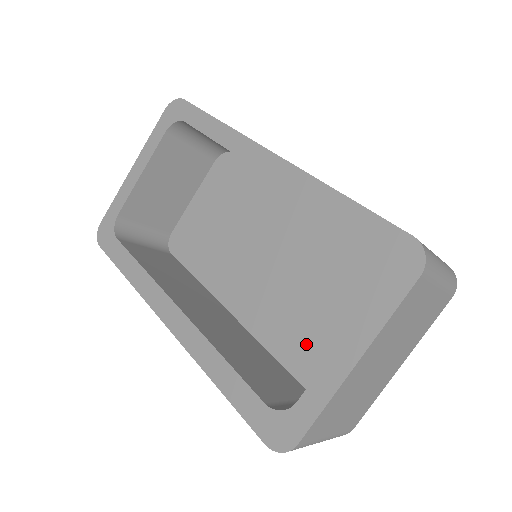
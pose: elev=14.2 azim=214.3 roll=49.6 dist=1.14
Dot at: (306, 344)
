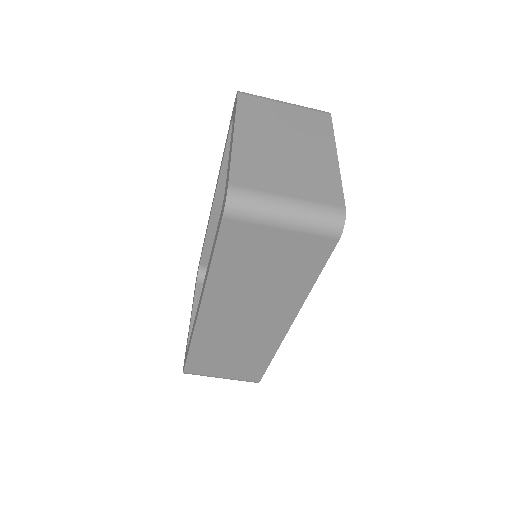
Dot at: occluded
